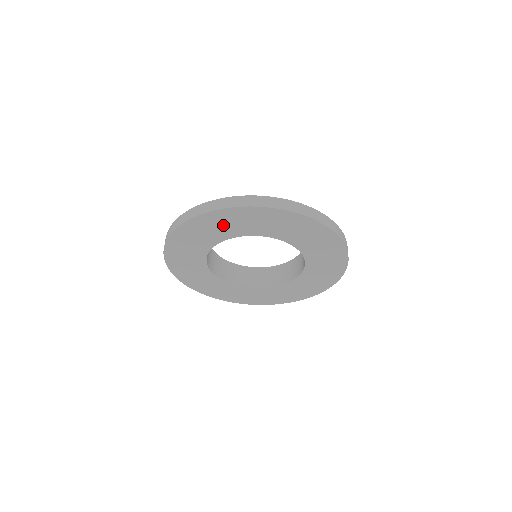
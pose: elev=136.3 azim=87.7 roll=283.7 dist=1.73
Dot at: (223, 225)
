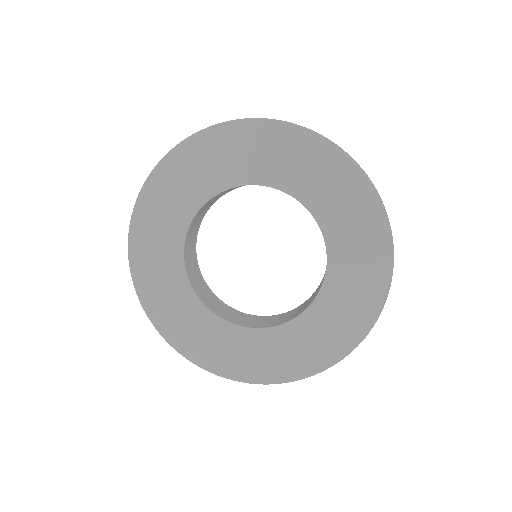
Dot at: (224, 157)
